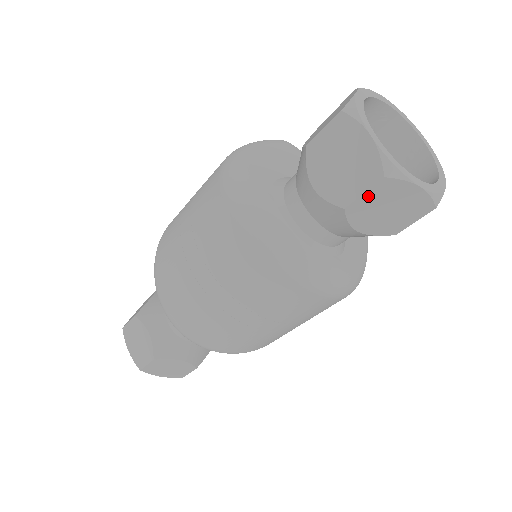
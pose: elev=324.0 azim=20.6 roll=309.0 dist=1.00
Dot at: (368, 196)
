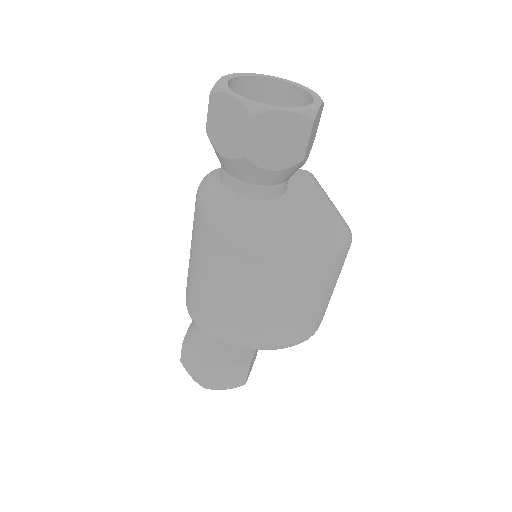
Dot at: (211, 114)
